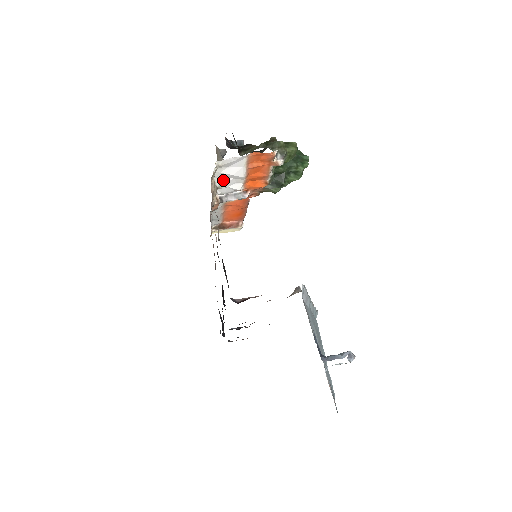
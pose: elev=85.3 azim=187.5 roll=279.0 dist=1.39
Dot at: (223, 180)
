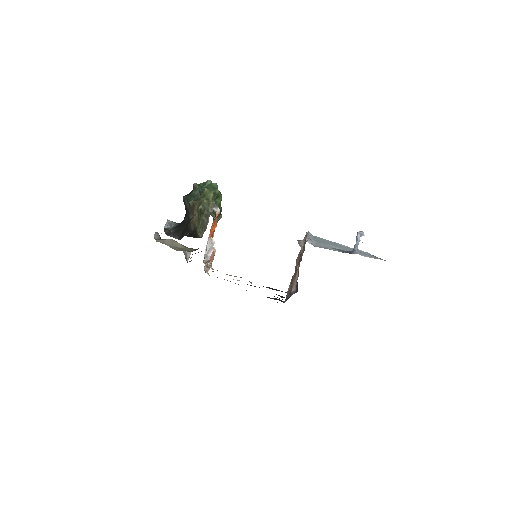
Dot at: occluded
